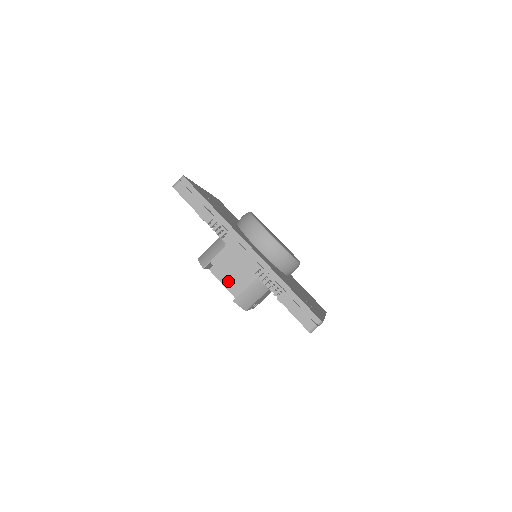
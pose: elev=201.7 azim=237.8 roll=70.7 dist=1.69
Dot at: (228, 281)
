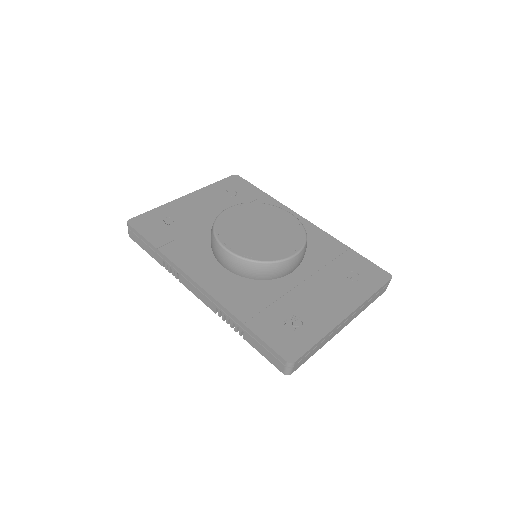
Dot at: occluded
